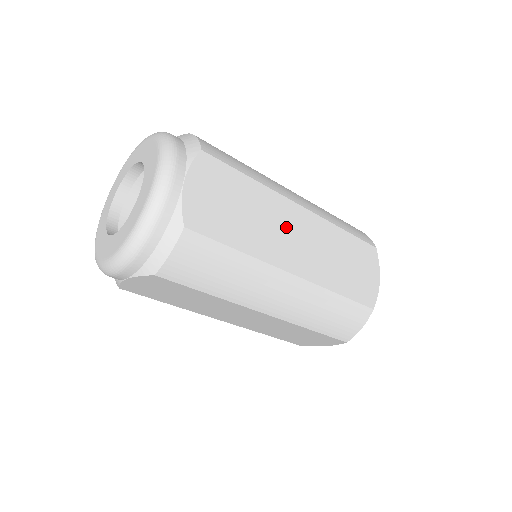
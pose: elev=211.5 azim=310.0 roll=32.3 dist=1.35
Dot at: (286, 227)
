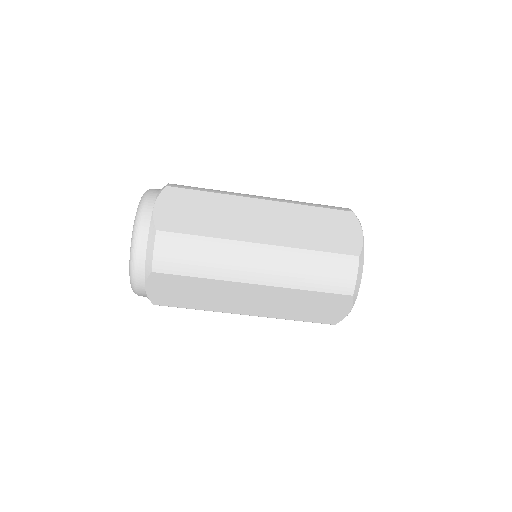
Dot at: (248, 215)
